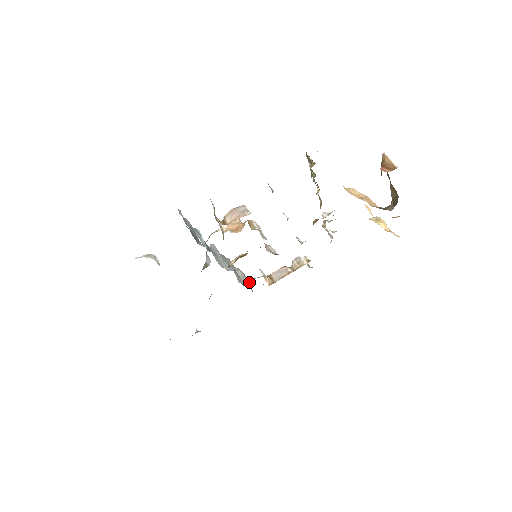
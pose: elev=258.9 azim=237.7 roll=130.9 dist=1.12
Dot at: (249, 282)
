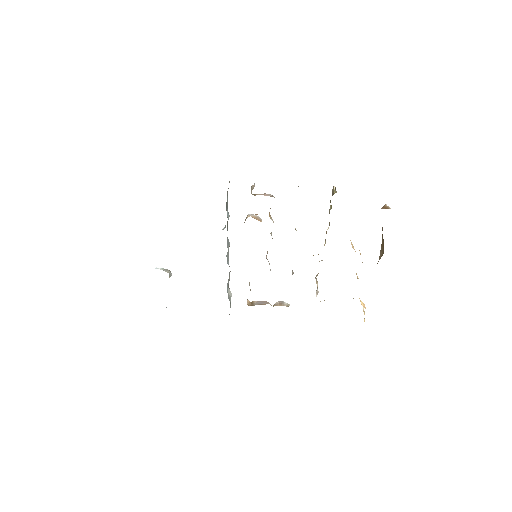
Dot at: occluded
